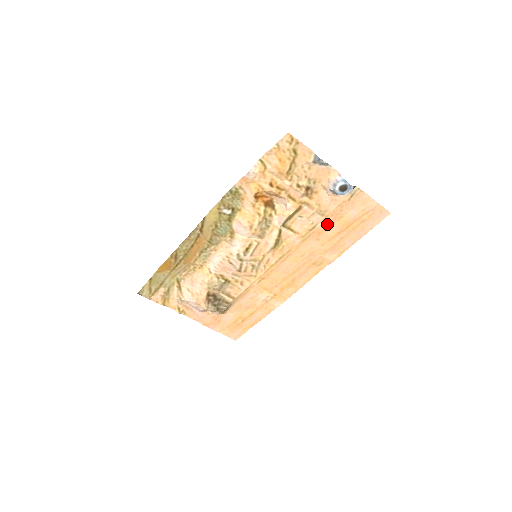
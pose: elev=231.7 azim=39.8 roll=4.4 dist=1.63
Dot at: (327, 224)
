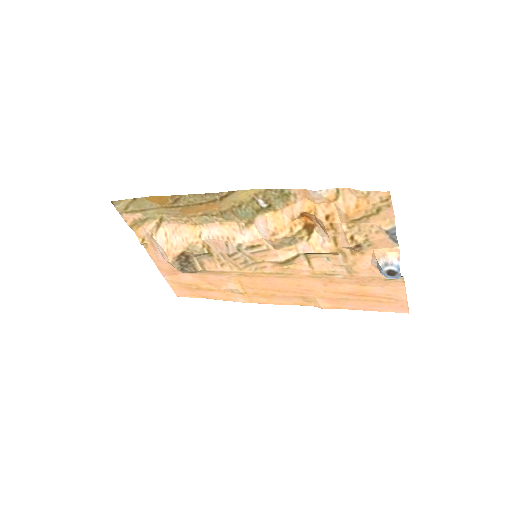
Dot at: (346, 281)
